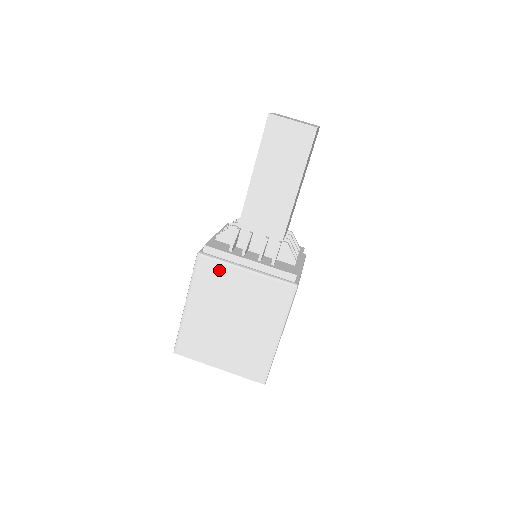
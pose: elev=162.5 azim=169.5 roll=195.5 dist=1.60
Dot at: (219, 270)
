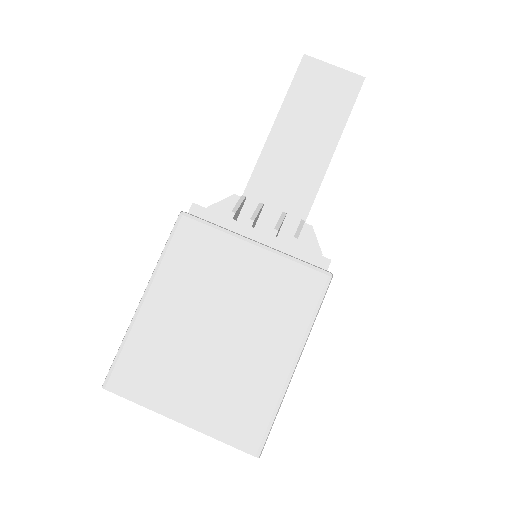
Dot at: (211, 240)
